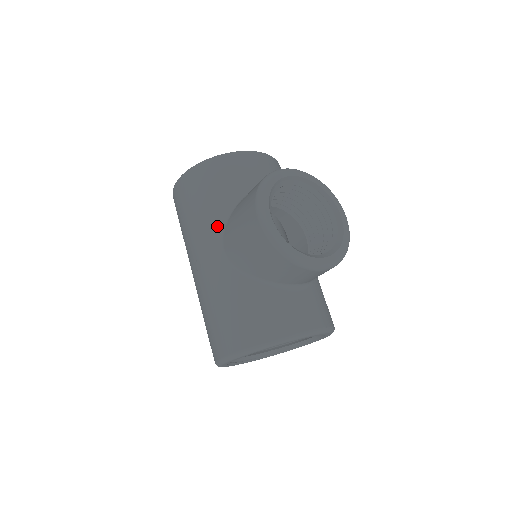
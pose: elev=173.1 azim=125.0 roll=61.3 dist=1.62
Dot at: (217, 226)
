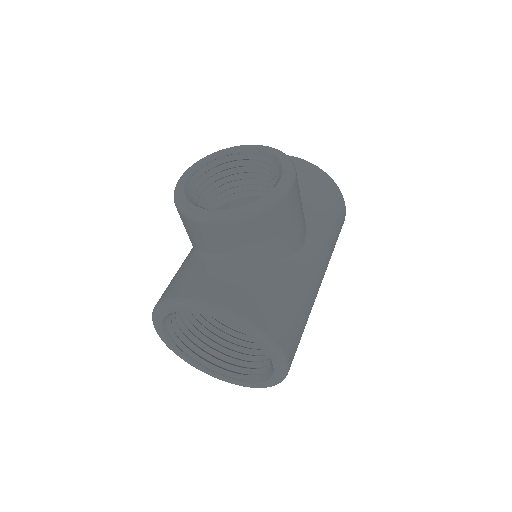
Dot at: occluded
